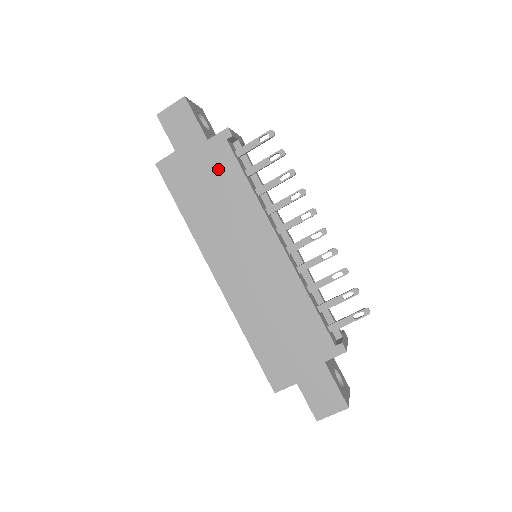
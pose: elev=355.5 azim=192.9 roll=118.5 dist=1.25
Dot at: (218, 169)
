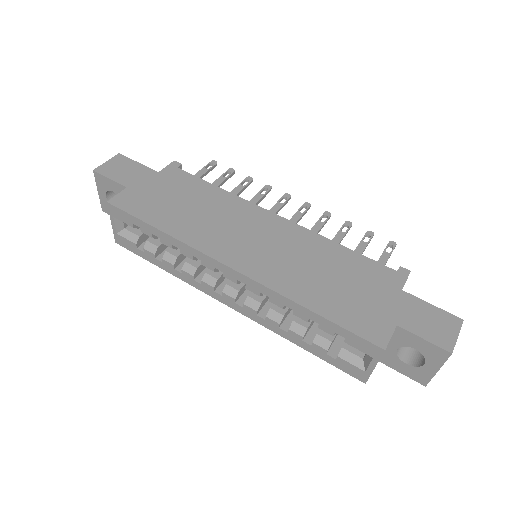
Dot at: (181, 187)
